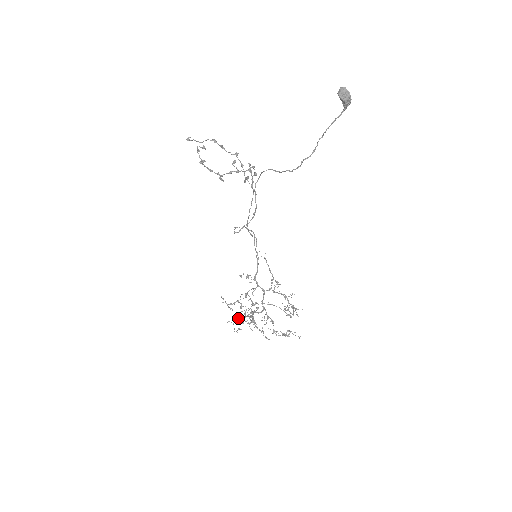
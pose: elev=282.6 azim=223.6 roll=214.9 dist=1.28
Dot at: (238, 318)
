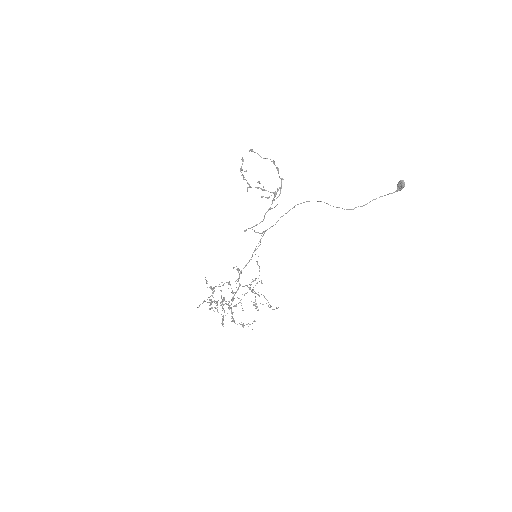
Dot at: occluded
